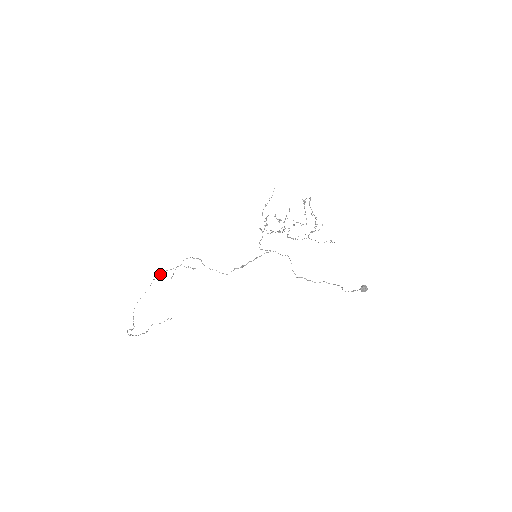
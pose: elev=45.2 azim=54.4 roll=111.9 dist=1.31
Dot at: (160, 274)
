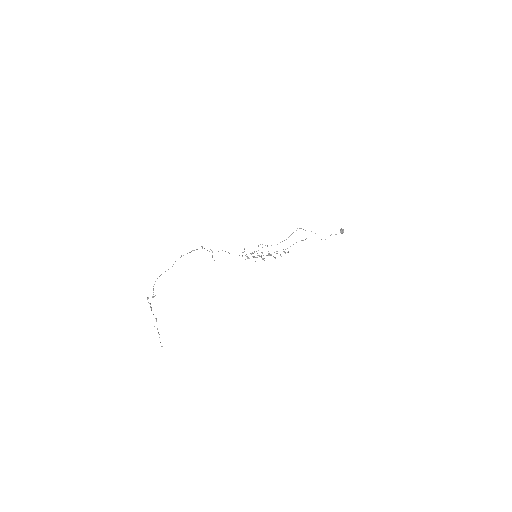
Dot at: occluded
